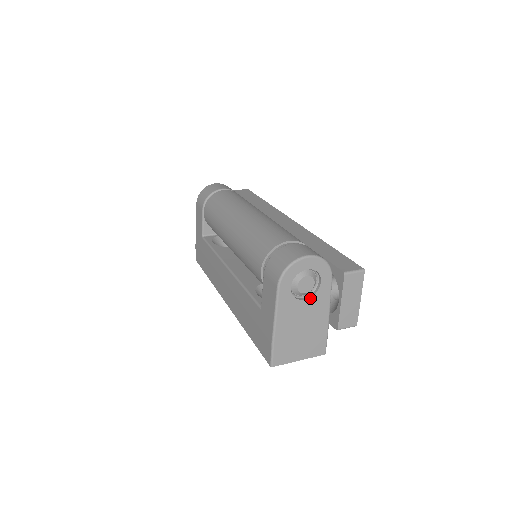
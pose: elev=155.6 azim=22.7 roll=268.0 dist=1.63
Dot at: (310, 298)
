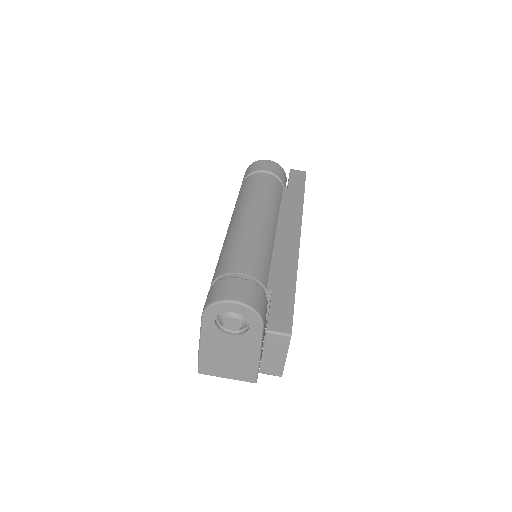
Dot at: (237, 335)
